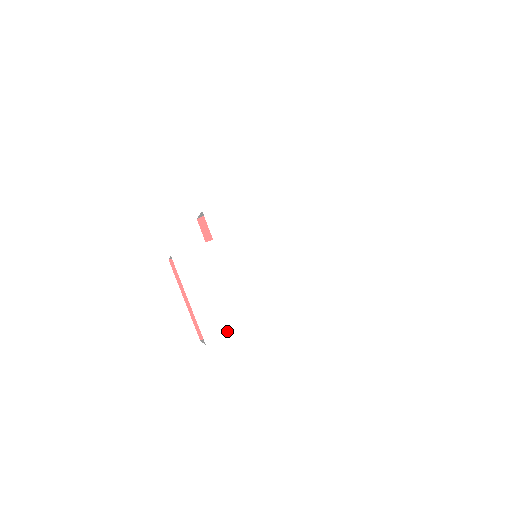
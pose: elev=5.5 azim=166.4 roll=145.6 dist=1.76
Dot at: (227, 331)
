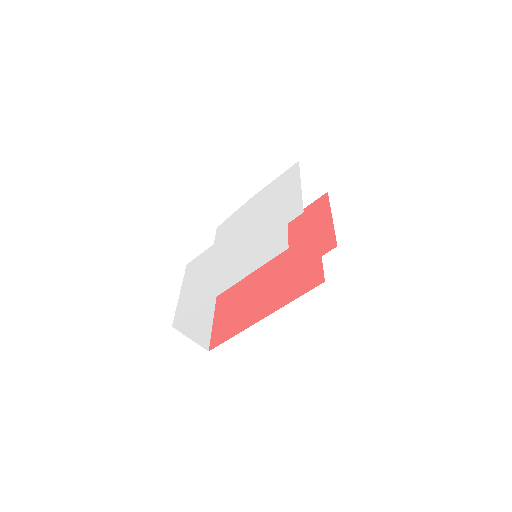
Dot at: (189, 312)
